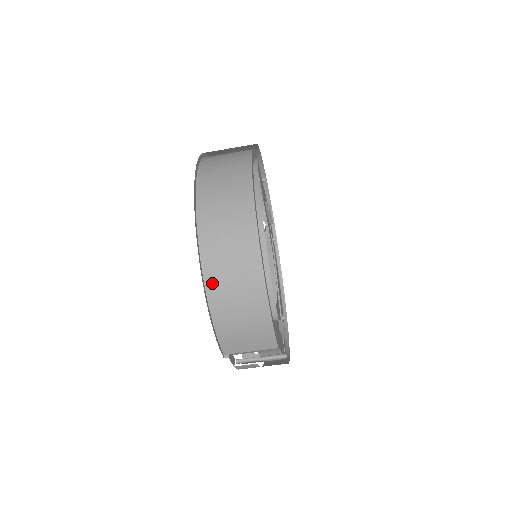
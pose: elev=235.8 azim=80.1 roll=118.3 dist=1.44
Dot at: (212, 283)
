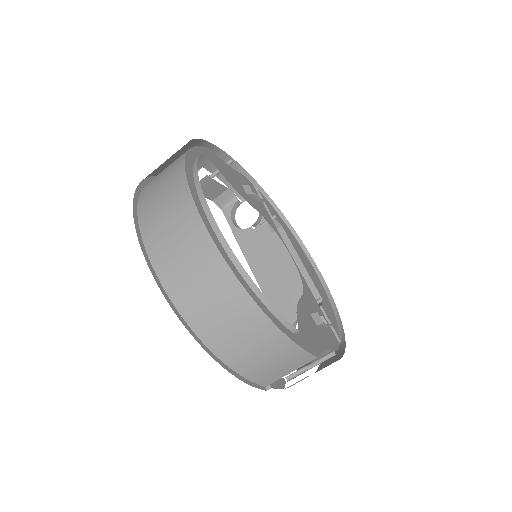
Dot at: (206, 334)
